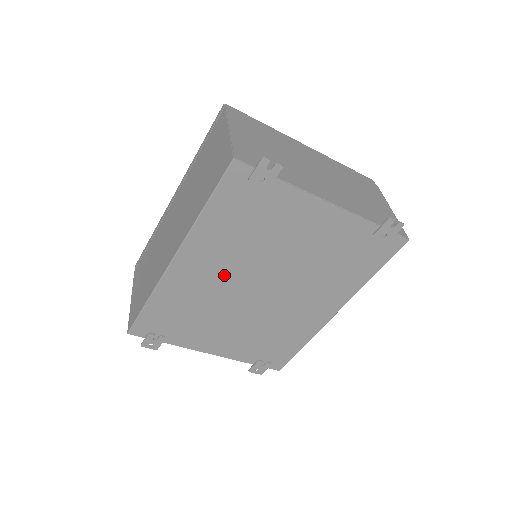
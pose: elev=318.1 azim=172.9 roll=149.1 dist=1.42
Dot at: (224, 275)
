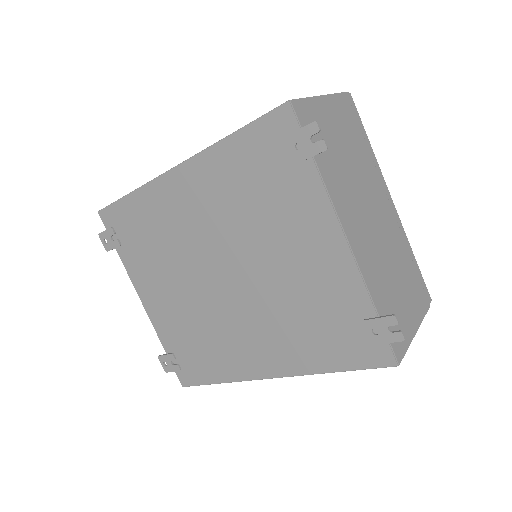
Dot at: (203, 227)
